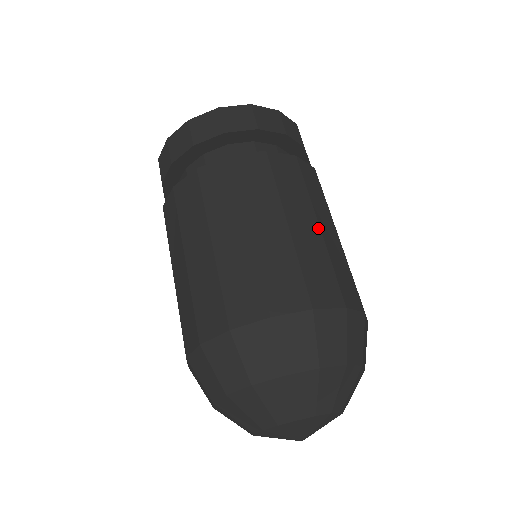
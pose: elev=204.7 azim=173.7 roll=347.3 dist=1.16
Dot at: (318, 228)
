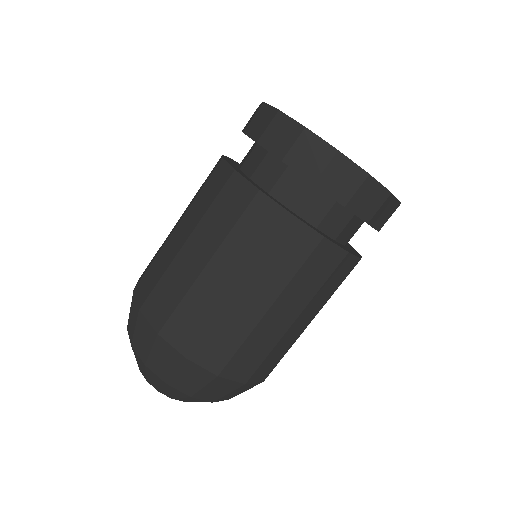
Dot at: occluded
